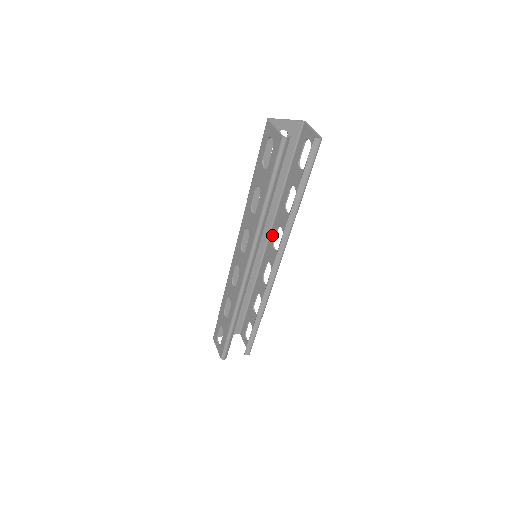
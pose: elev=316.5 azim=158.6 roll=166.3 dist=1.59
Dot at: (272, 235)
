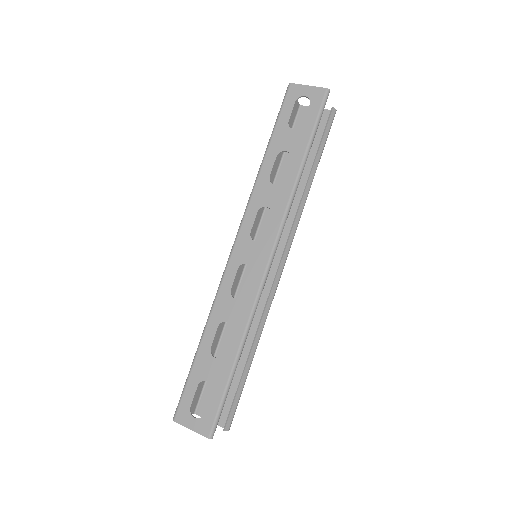
Dot at: (261, 235)
